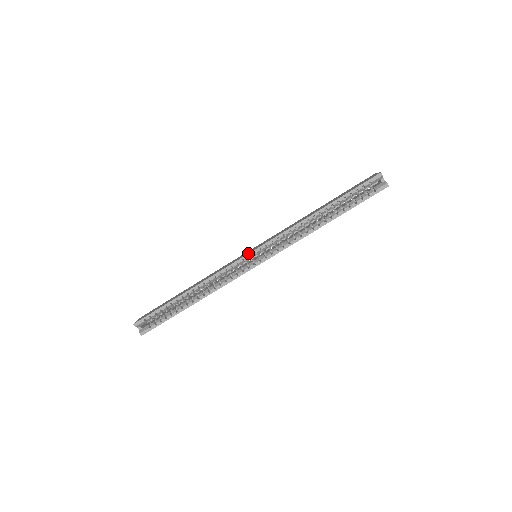
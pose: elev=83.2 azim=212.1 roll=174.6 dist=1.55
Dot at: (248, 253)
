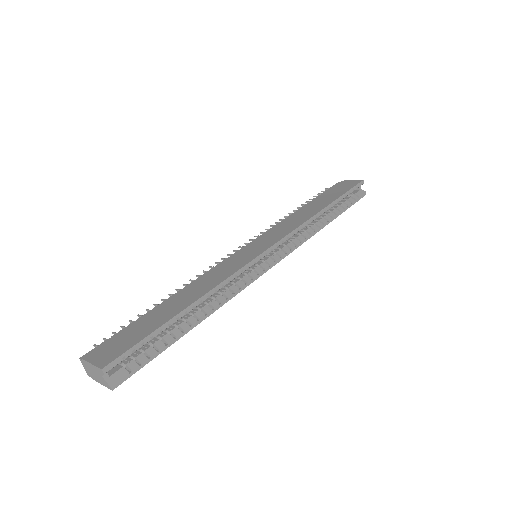
Dot at: (266, 250)
